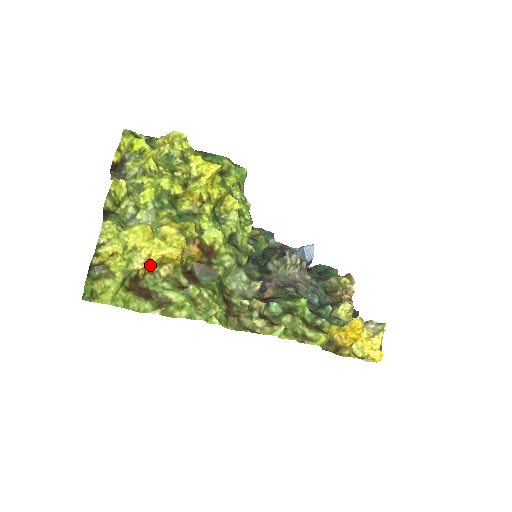
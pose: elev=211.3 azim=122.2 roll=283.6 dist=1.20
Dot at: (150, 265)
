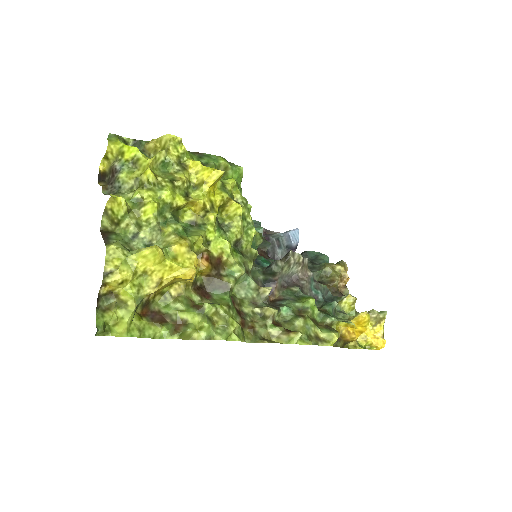
Dot at: (161, 287)
